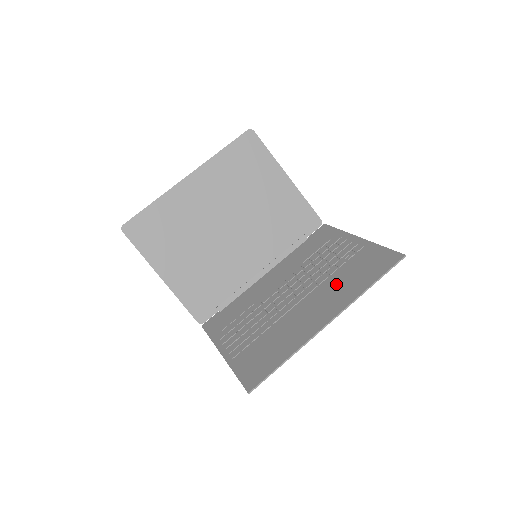
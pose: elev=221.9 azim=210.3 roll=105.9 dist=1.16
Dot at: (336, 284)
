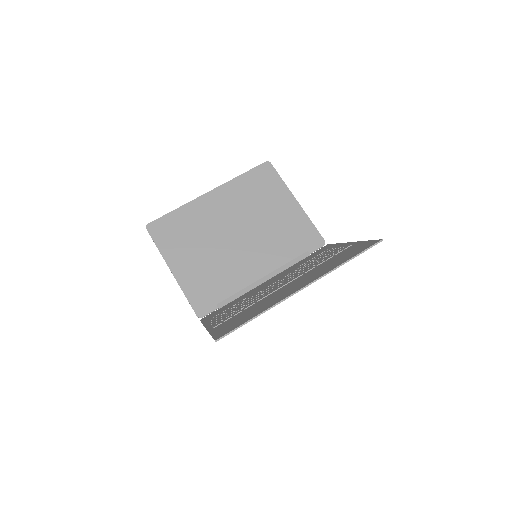
Dot at: (319, 269)
